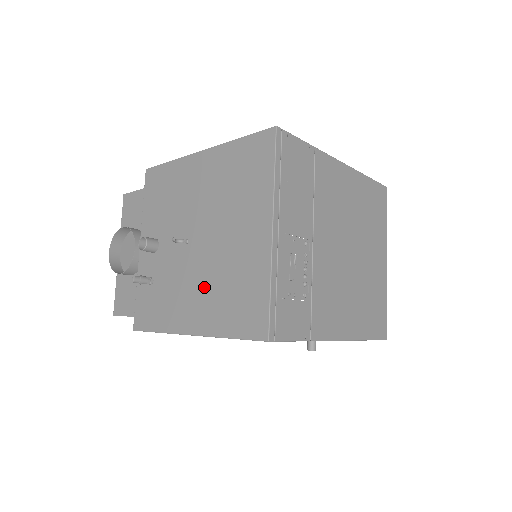
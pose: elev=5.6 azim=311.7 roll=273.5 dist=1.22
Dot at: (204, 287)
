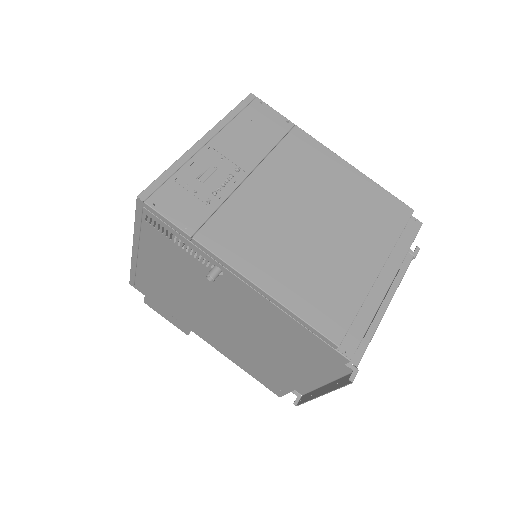
Dot at: occluded
